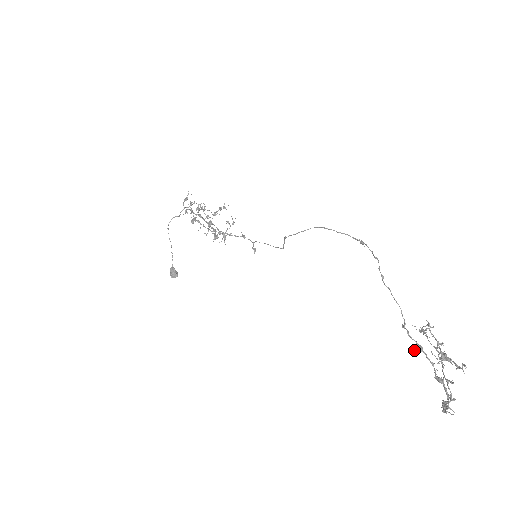
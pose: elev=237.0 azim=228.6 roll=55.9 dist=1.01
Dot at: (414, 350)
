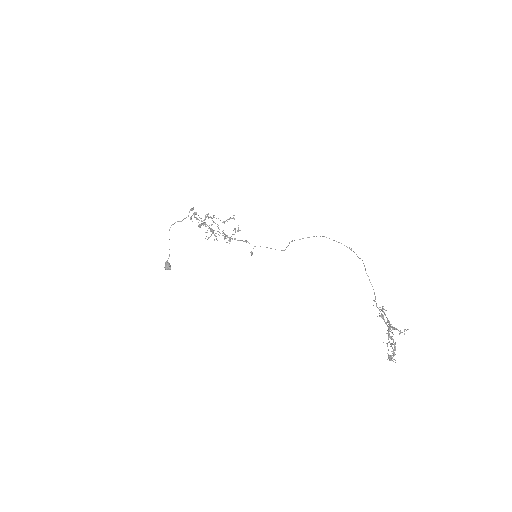
Dot at: occluded
